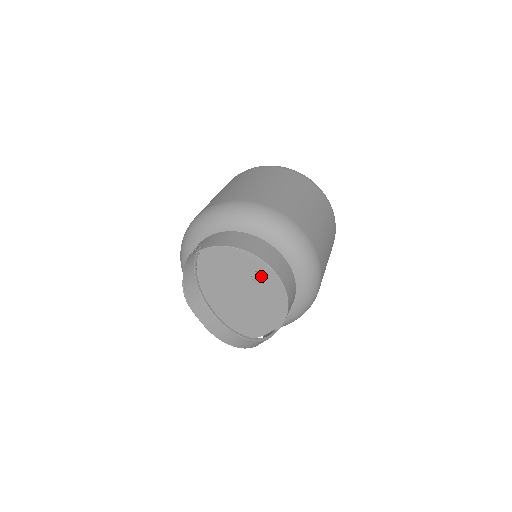
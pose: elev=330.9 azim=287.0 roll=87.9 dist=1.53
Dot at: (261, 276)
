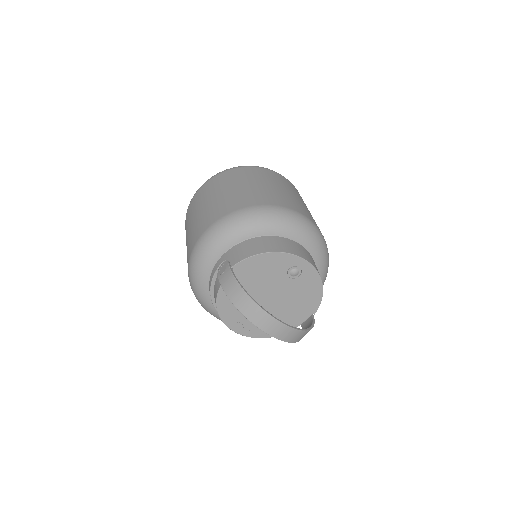
Dot at: (296, 270)
